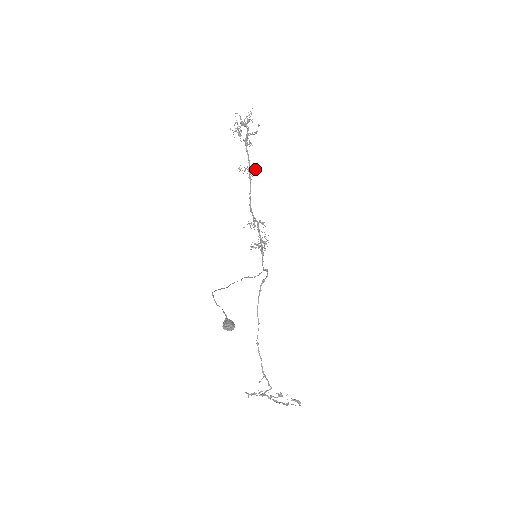
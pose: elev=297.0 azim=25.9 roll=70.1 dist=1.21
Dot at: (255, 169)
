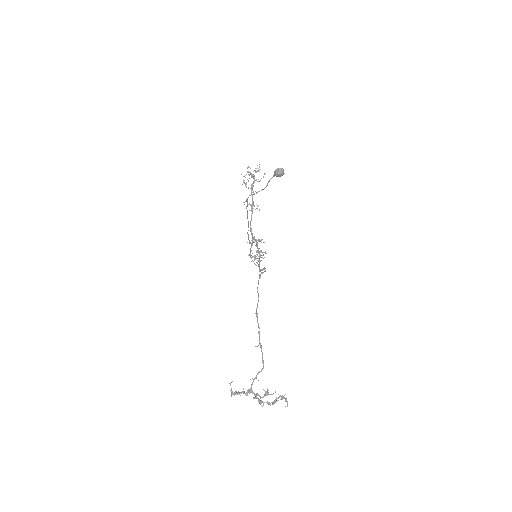
Dot at: occluded
